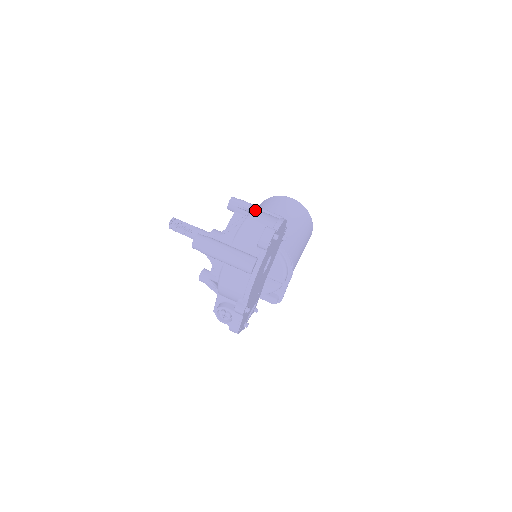
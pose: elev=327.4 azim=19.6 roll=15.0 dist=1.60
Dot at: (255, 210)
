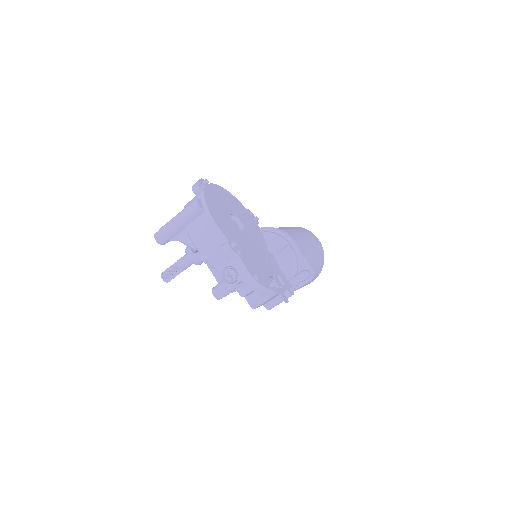
Dot at: occluded
